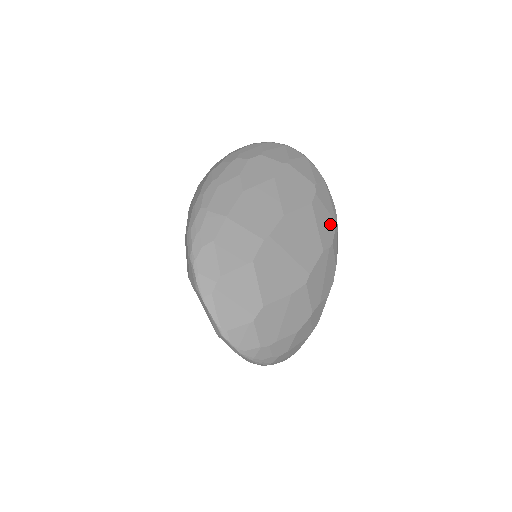
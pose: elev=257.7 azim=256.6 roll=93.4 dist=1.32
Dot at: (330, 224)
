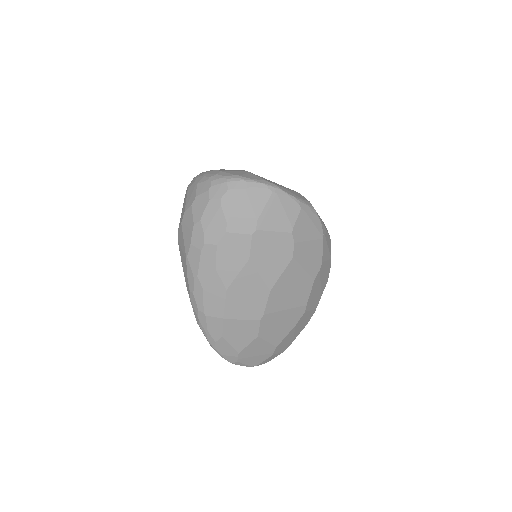
Dot at: (316, 249)
